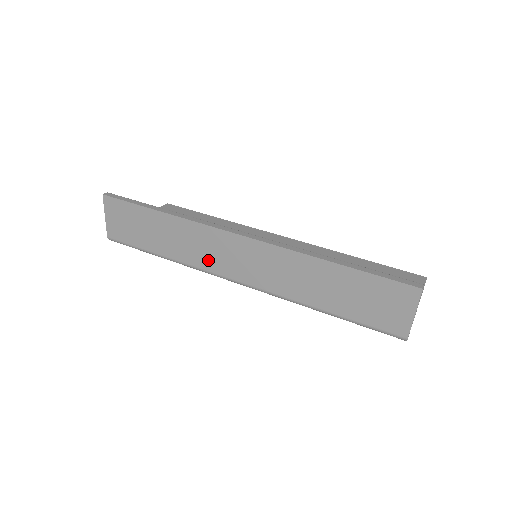
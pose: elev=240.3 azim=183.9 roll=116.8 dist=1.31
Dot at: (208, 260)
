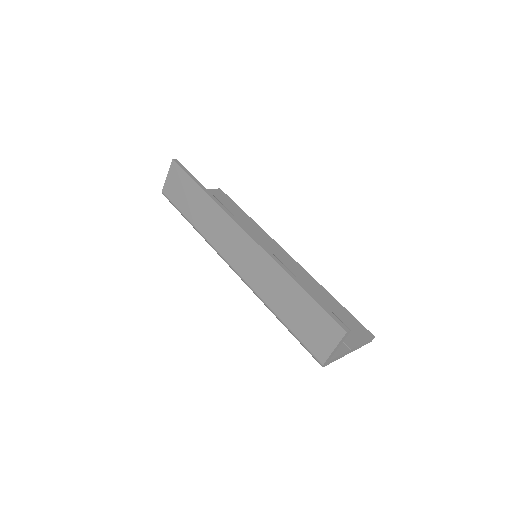
Dot at: (219, 241)
